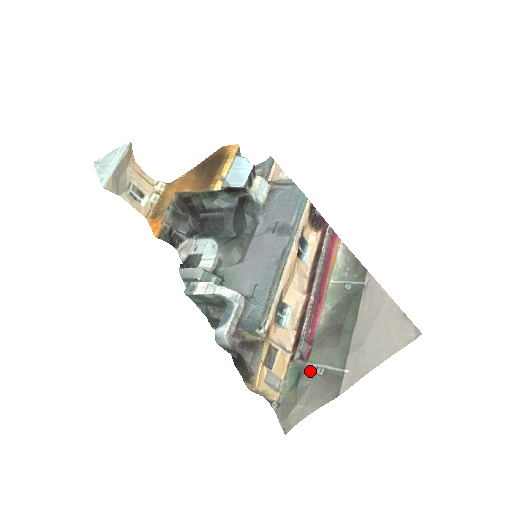
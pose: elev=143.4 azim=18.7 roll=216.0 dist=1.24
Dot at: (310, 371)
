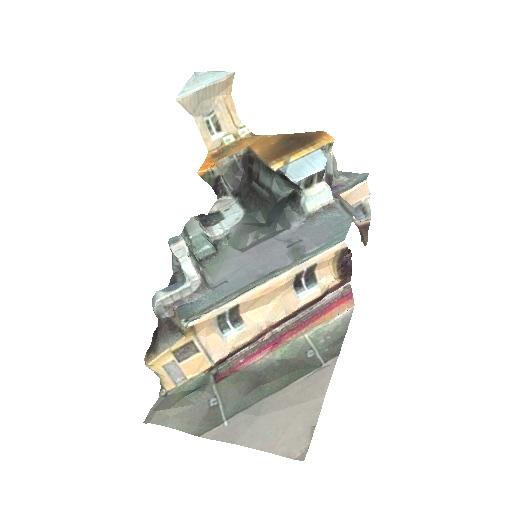
Dot at: (207, 393)
